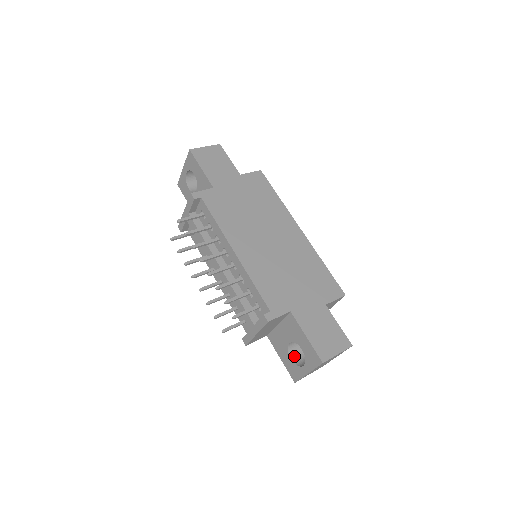
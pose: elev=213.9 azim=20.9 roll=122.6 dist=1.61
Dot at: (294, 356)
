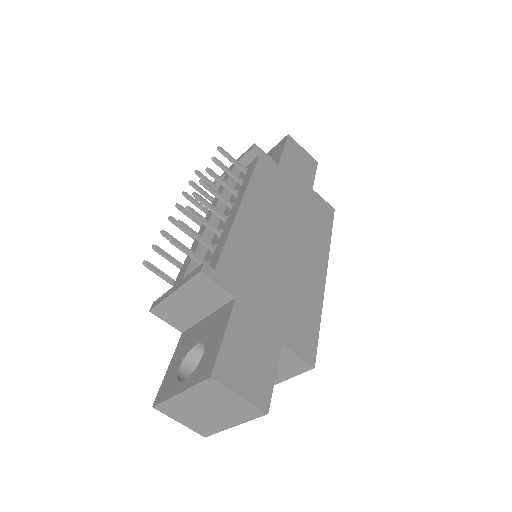
Dot at: (186, 370)
